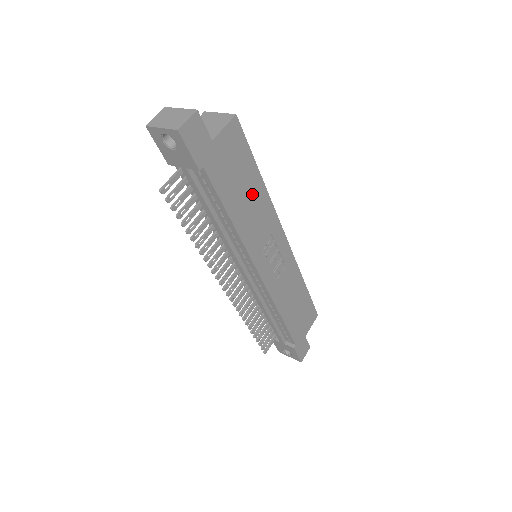
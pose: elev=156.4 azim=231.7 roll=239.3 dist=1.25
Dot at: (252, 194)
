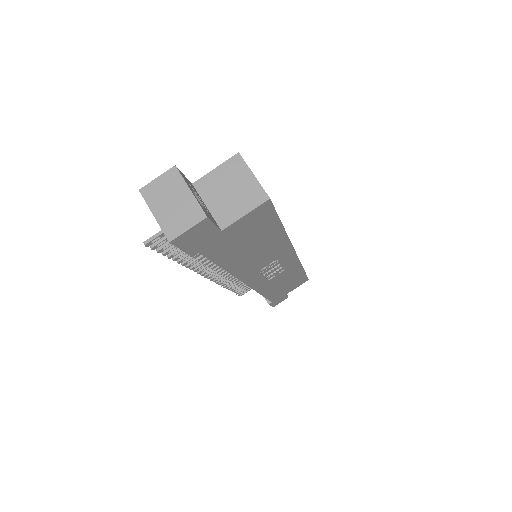
Dot at: (264, 244)
